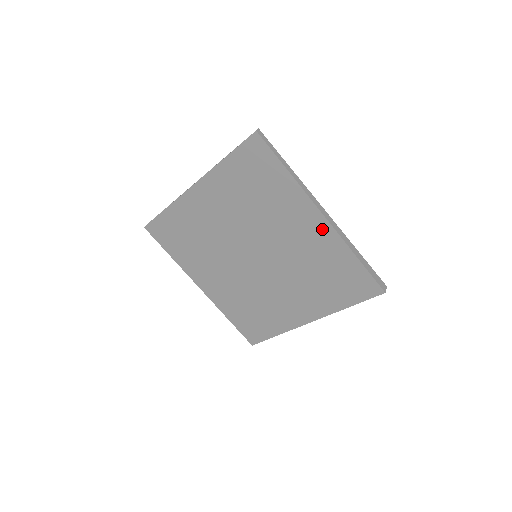
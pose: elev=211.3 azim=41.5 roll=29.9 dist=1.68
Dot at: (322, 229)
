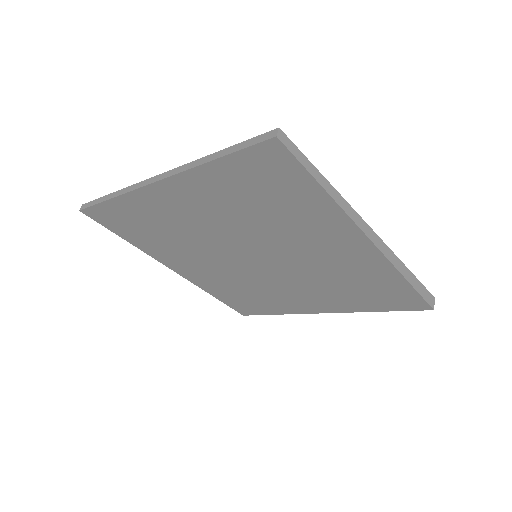
Dot at: (365, 253)
